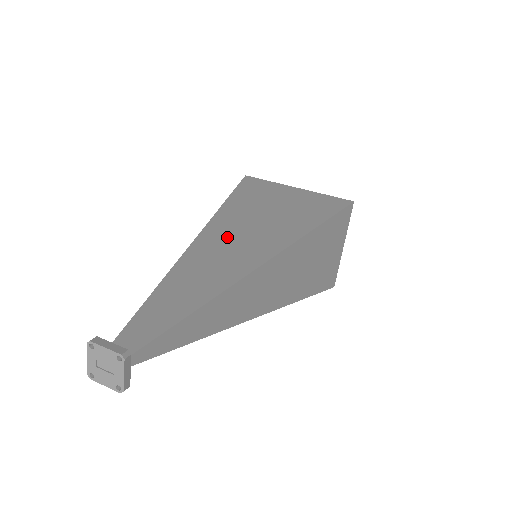
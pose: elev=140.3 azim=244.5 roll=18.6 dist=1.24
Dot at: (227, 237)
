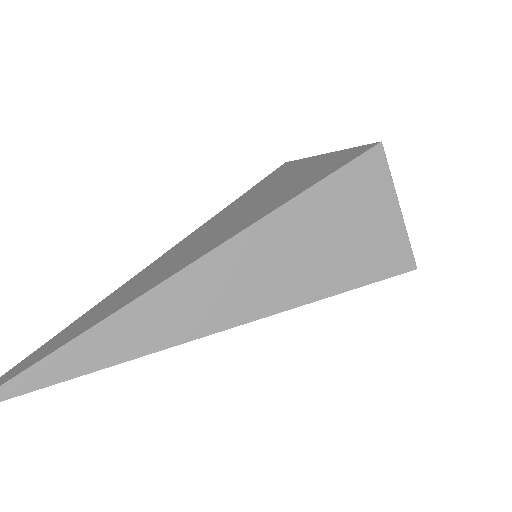
Dot at: (188, 245)
